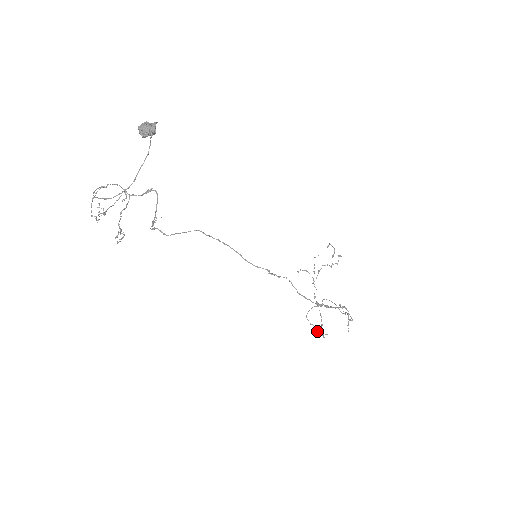
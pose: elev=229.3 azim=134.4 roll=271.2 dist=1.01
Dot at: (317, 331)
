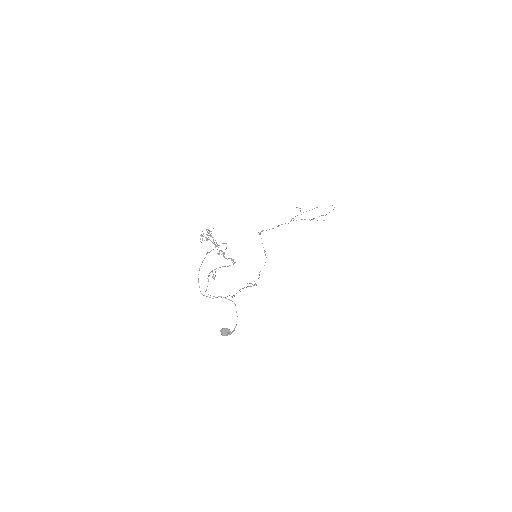
Dot at: (259, 233)
